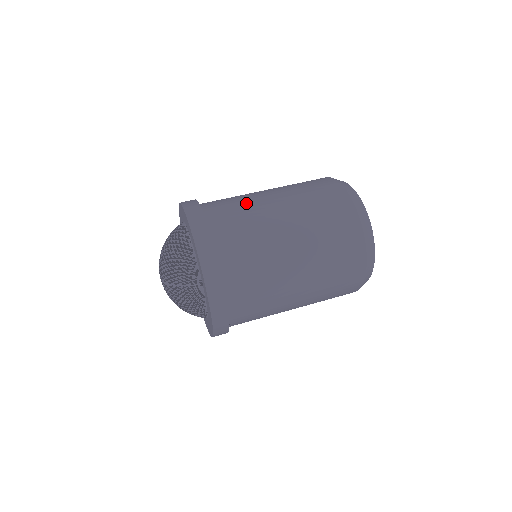
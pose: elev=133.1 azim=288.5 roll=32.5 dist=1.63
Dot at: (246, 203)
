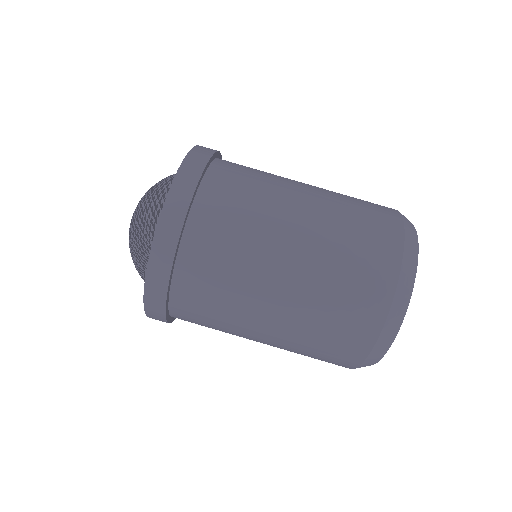
Dot at: (258, 214)
